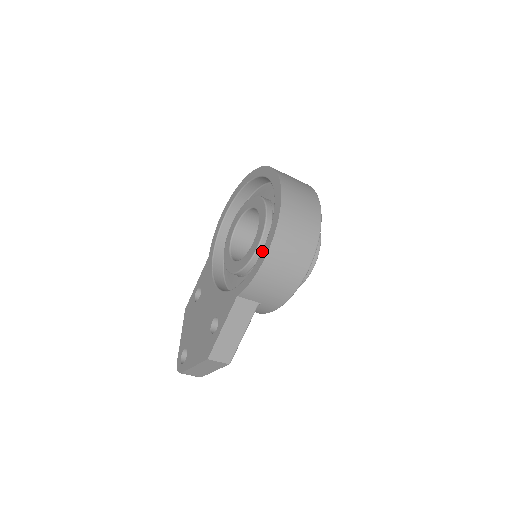
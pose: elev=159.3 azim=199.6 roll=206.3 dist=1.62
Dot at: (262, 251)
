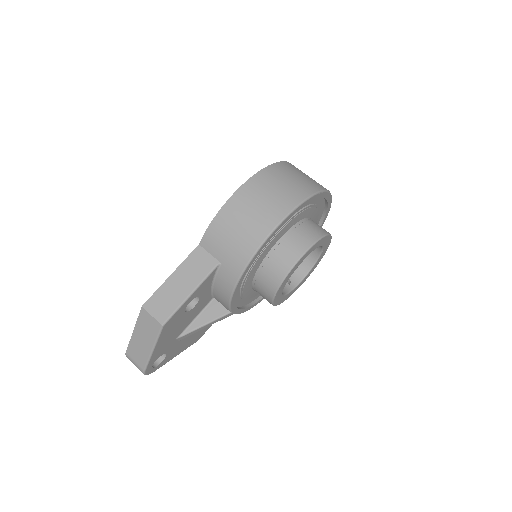
Dot at: occluded
